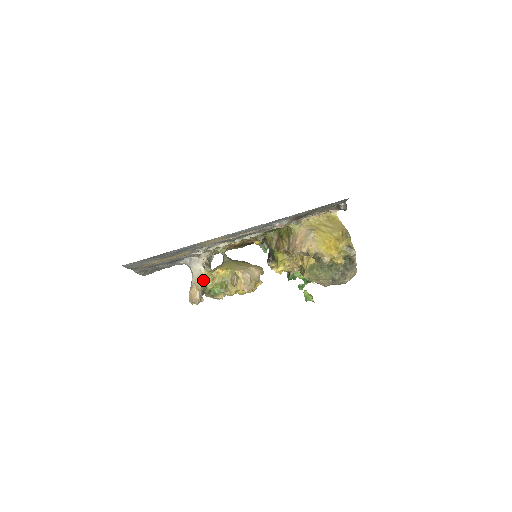
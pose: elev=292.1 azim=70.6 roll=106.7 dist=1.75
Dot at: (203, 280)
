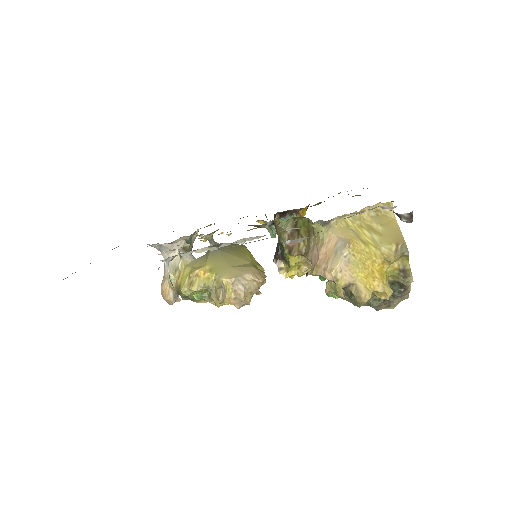
Dot at: (178, 278)
